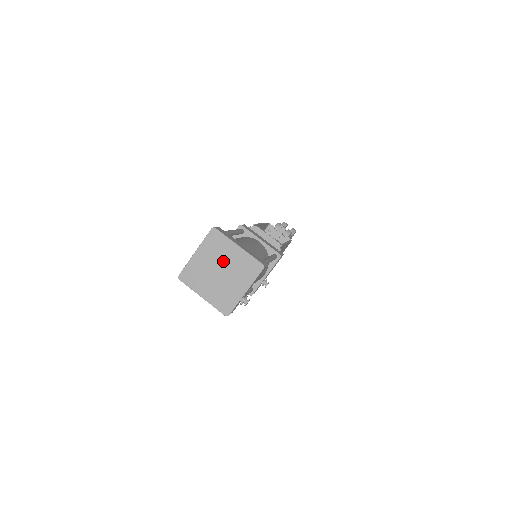
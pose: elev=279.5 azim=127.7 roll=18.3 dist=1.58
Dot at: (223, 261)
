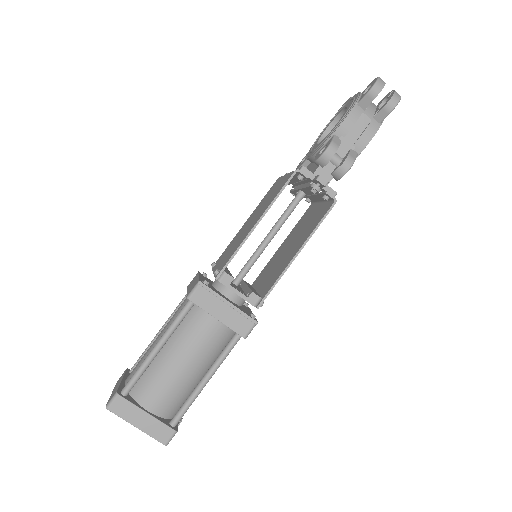
Dot at: occluded
